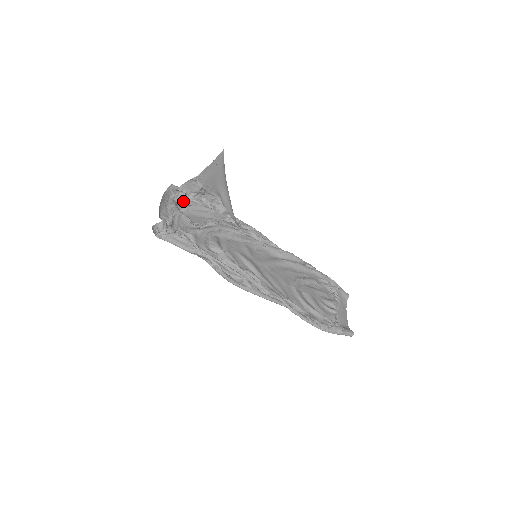
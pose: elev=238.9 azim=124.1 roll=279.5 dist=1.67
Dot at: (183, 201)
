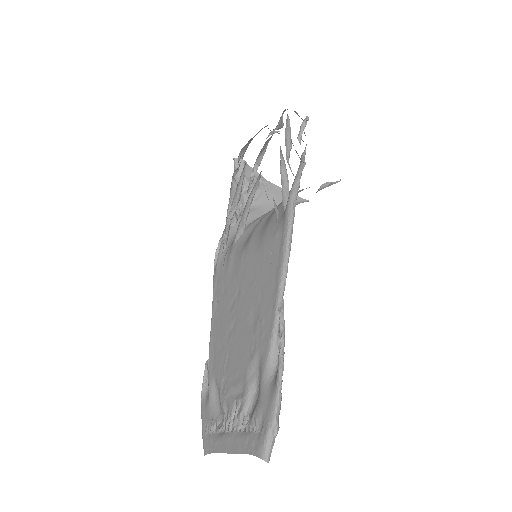
Dot at: occluded
